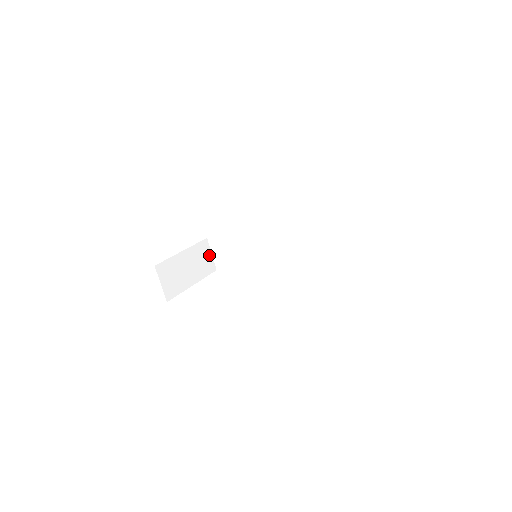
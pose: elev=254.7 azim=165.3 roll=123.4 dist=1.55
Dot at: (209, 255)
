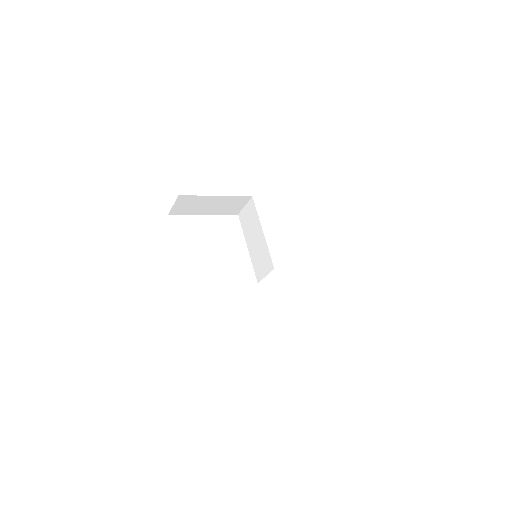
Dot at: (242, 205)
